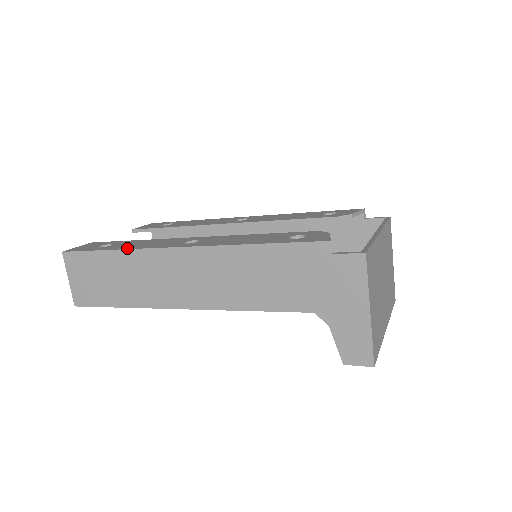
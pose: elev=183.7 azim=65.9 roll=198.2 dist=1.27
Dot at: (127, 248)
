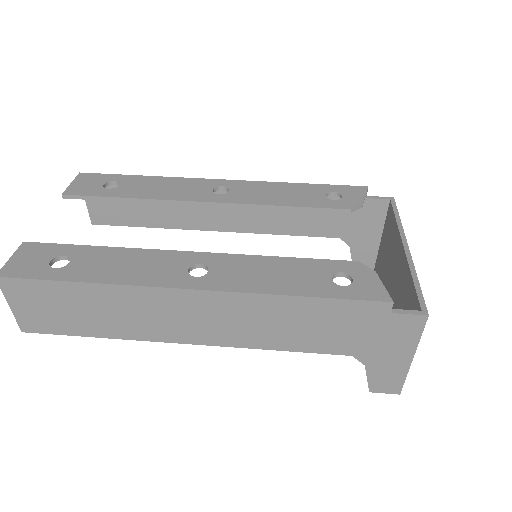
Dot at: (108, 281)
